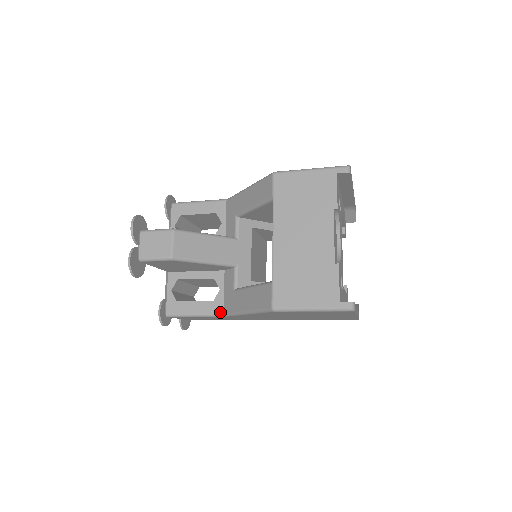
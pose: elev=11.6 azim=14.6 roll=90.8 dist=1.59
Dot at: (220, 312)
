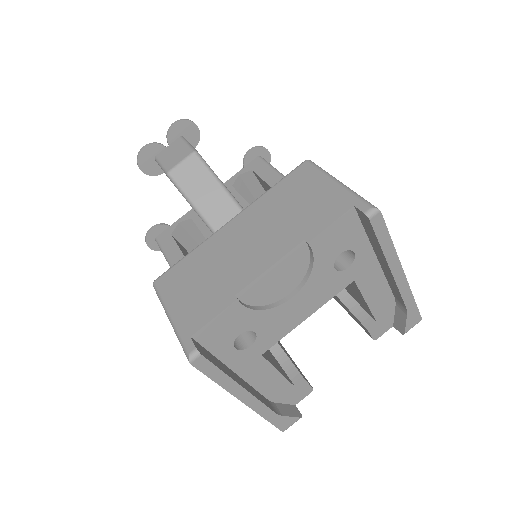
Dot at: occluded
